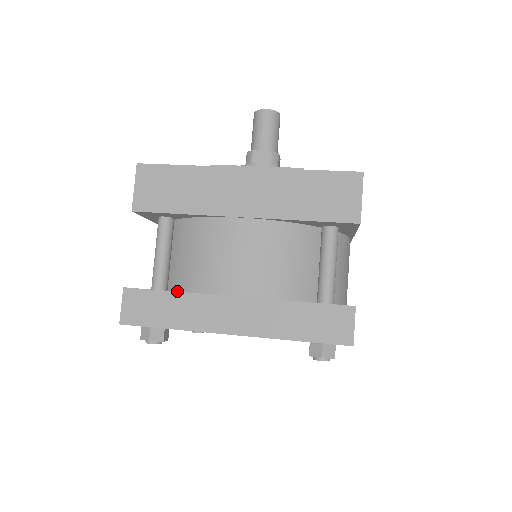
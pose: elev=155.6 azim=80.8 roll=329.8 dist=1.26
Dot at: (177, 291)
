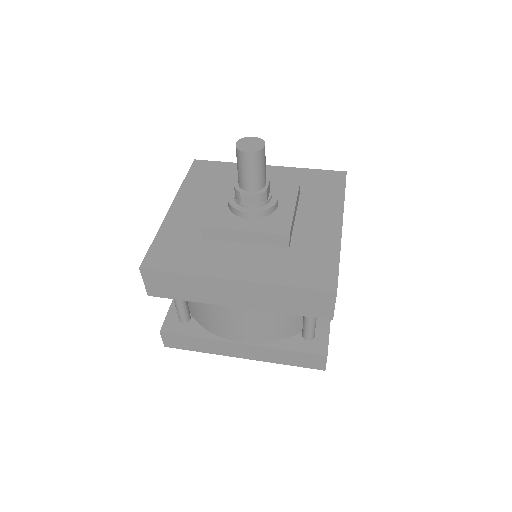
Dot at: (198, 323)
